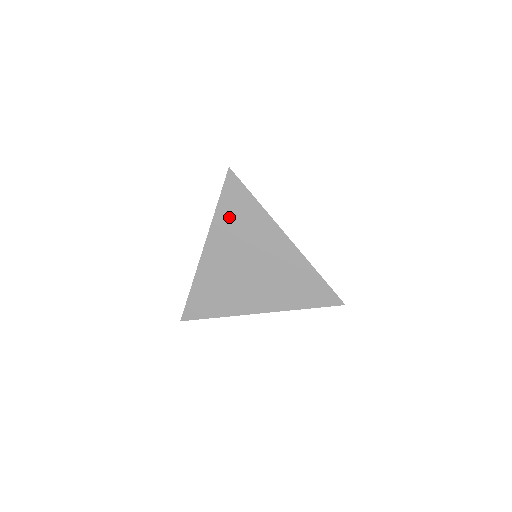
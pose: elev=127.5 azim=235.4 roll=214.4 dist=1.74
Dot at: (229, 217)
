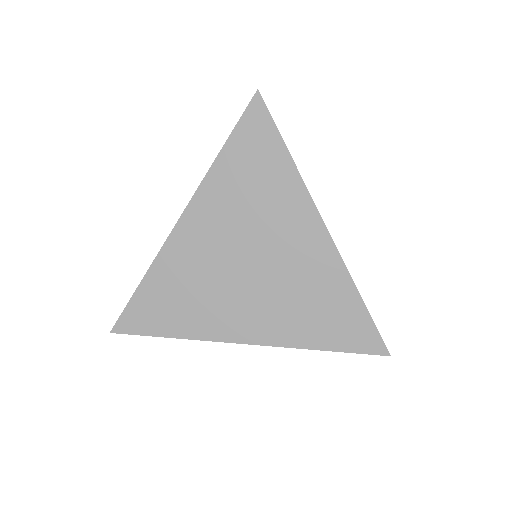
Dot at: (237, 171)
